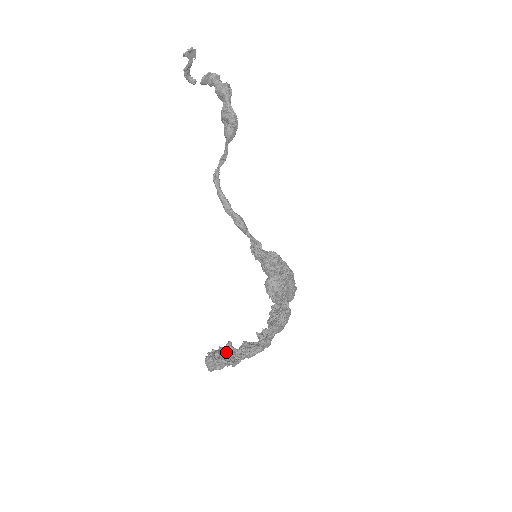
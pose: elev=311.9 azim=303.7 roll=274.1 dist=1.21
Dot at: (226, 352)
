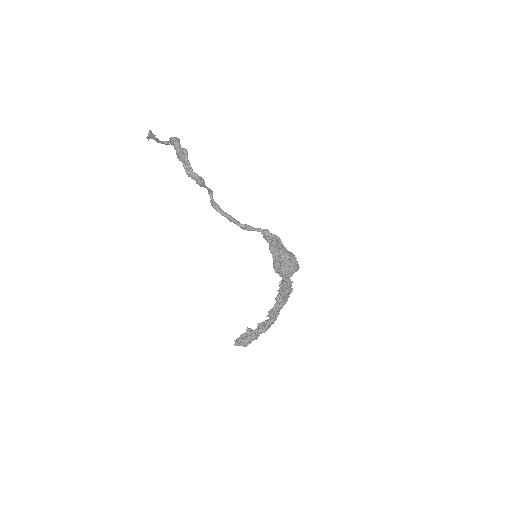
Dot at: (246, 335)
